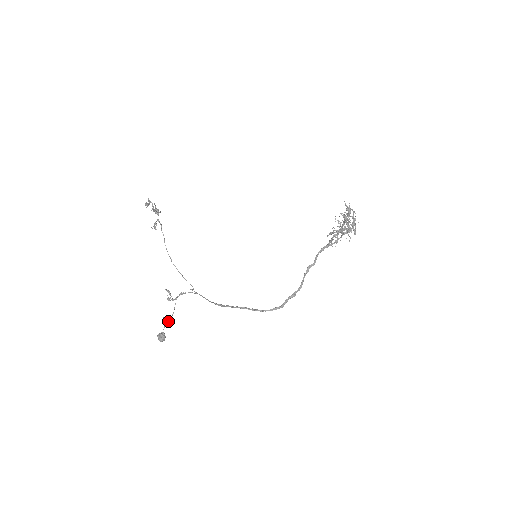
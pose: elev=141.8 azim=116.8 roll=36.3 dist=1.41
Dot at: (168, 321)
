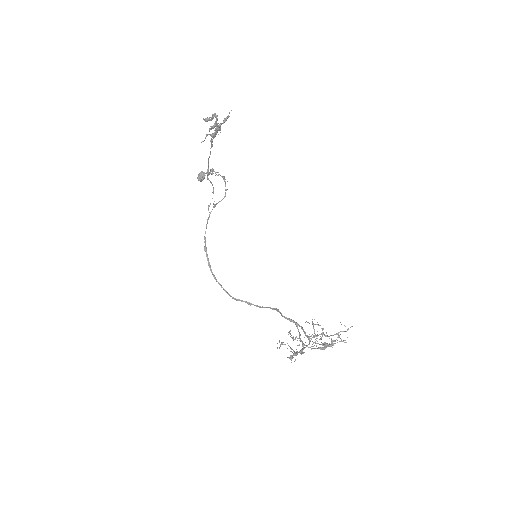
Dot at: occluded
